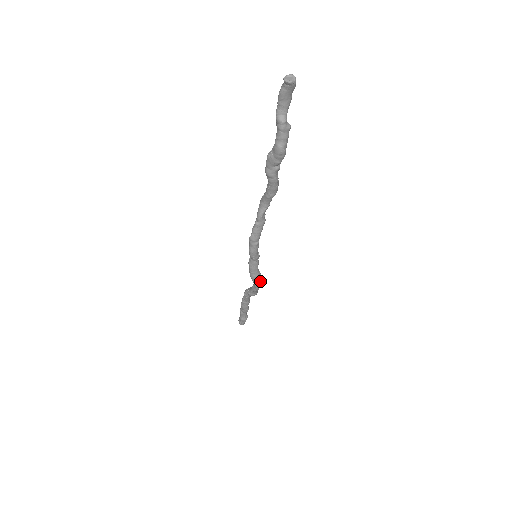
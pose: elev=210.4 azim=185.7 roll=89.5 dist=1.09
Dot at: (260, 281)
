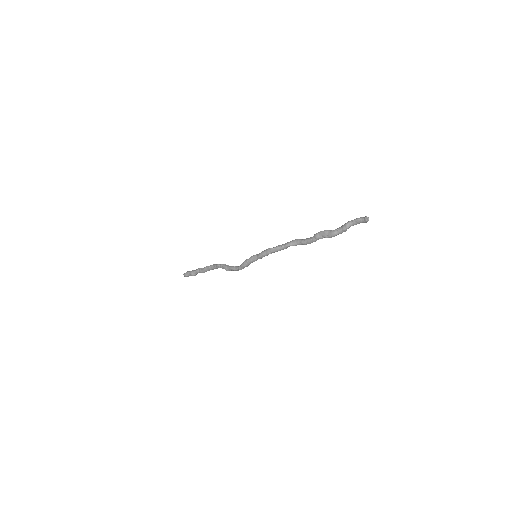
Dot at: occluded
